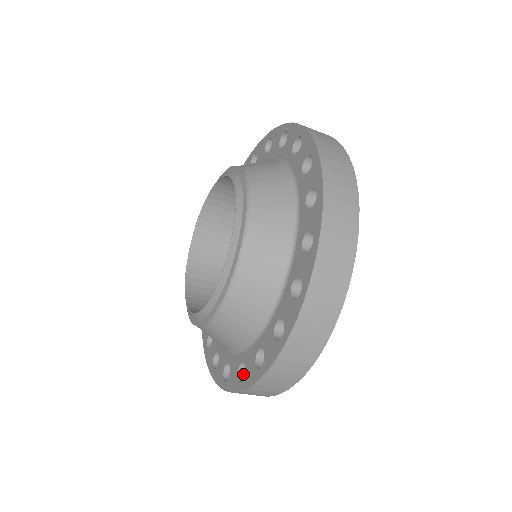
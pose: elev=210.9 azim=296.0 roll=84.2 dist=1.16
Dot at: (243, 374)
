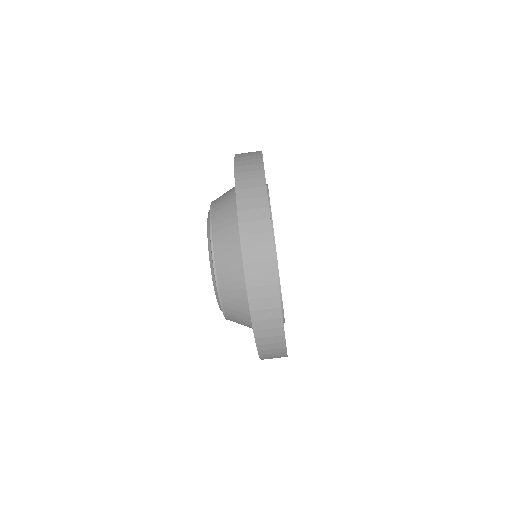
Dot at: occluded
